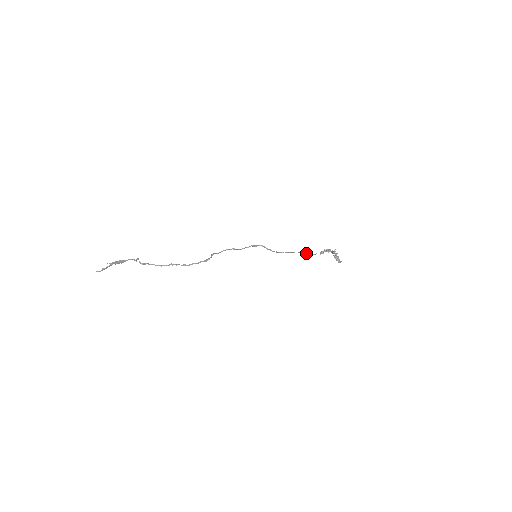
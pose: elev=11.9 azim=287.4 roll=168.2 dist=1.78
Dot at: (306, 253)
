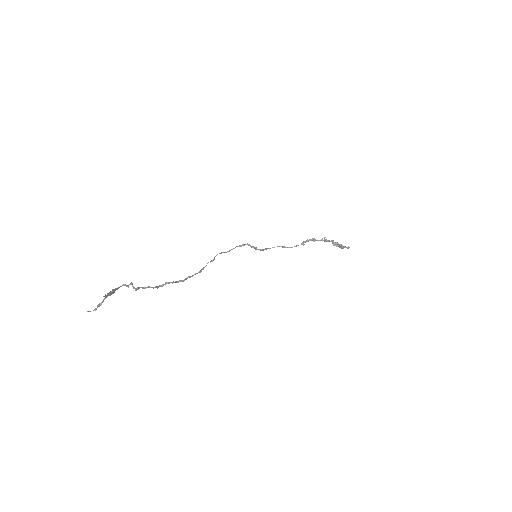
Dot at: occluded
